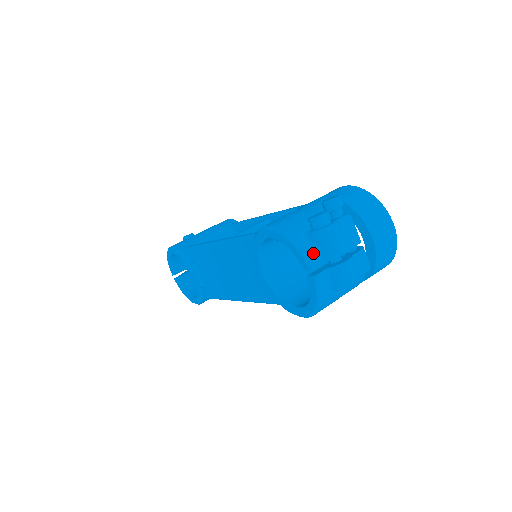
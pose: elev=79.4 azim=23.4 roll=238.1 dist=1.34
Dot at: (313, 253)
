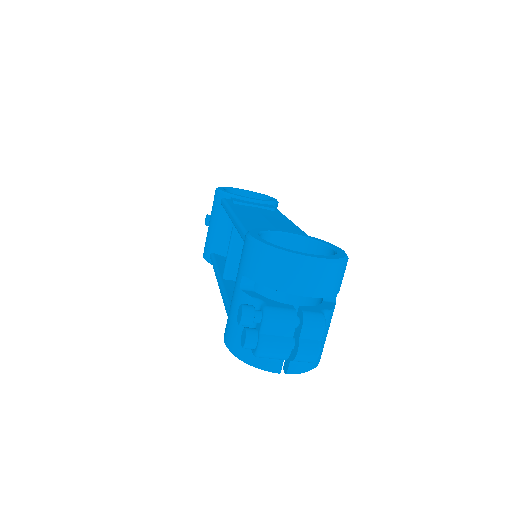
Dot at: (269, 363)
